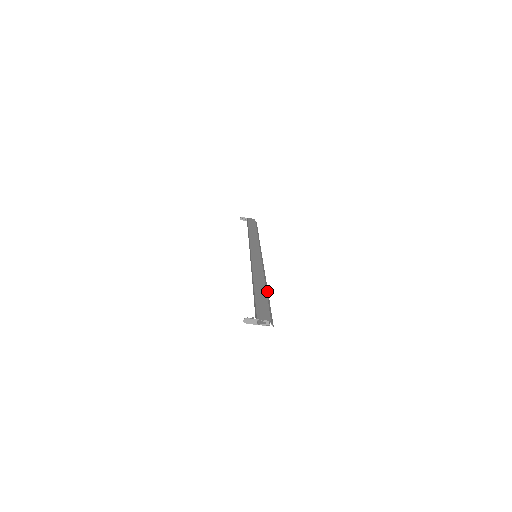
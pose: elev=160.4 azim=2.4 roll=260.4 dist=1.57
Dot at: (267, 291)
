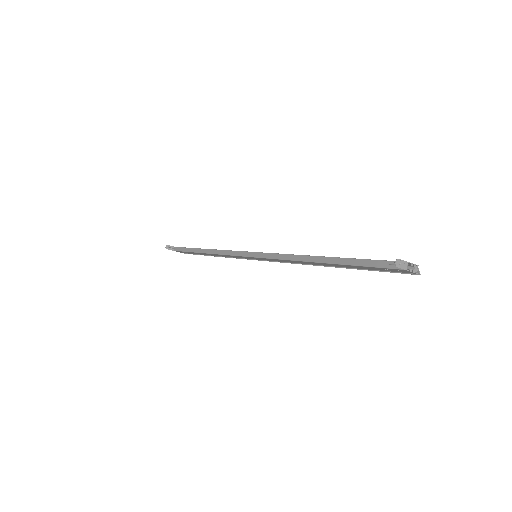
Dot at: occluded
